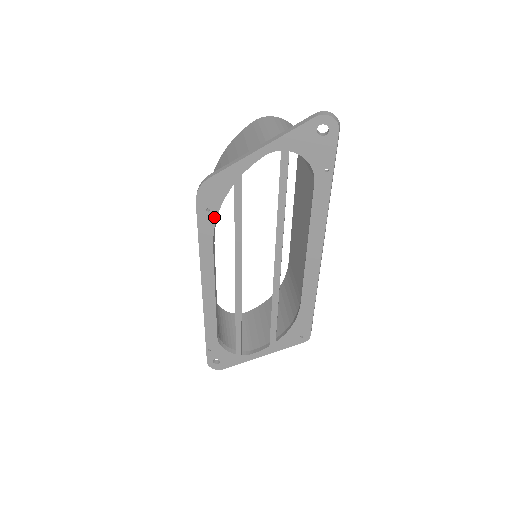
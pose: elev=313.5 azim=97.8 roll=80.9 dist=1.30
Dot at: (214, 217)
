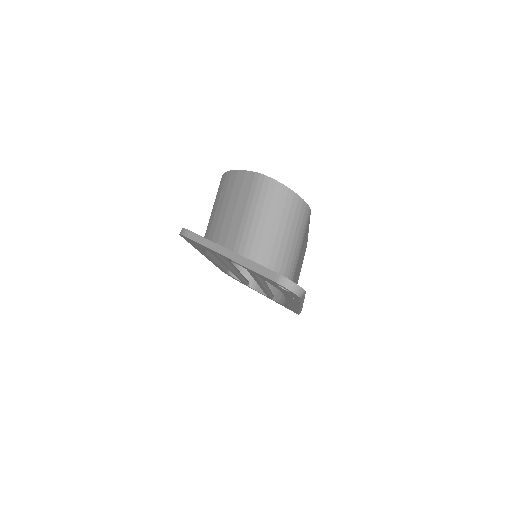
Dot at: (200, 248)
